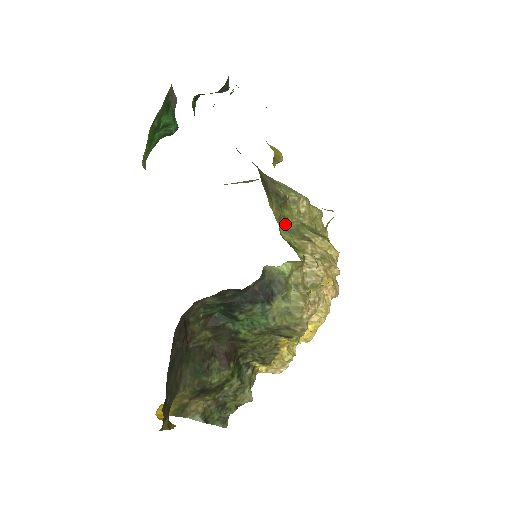
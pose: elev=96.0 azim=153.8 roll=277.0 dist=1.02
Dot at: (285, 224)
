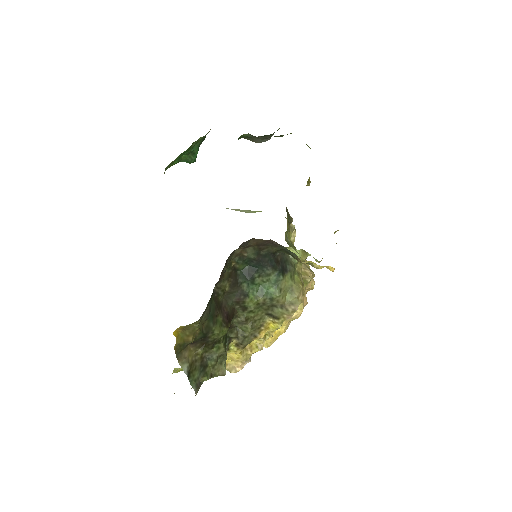
Dot at: (287, 237)
